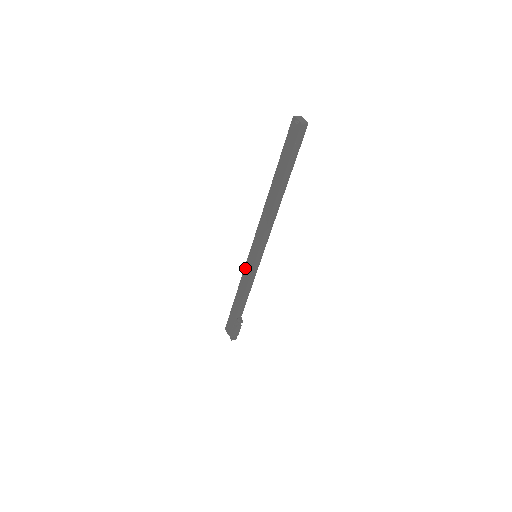
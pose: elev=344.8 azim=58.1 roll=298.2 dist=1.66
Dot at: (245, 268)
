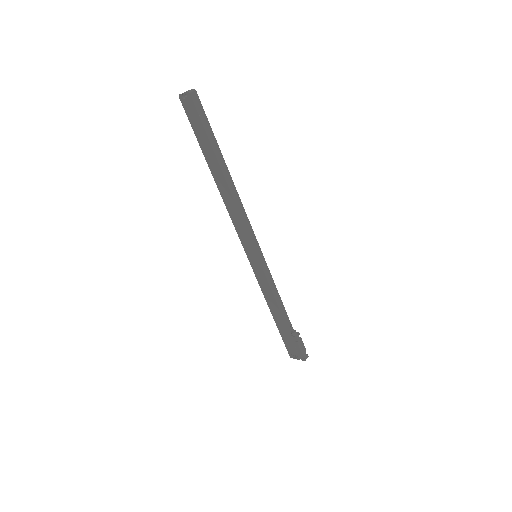
Dot at: (257, 278)
